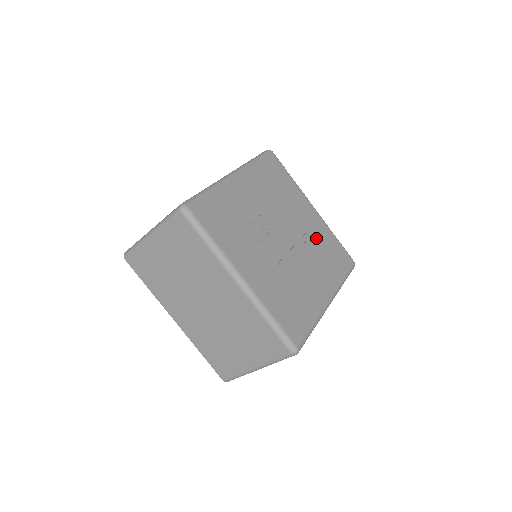
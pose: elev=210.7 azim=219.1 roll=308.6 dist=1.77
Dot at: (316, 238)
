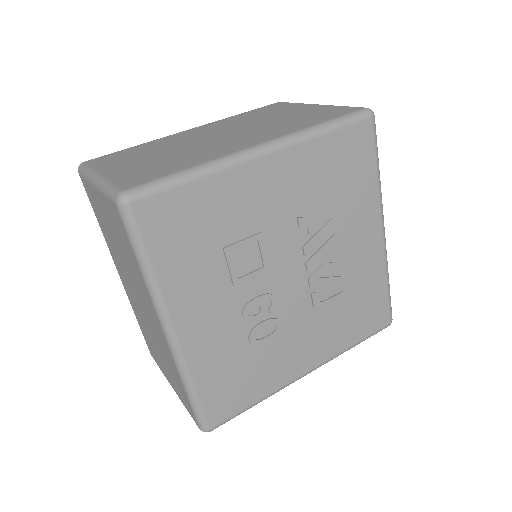
Dot at: (310, 195)
